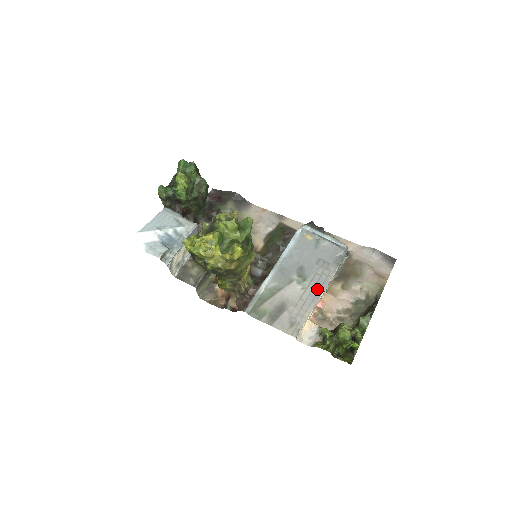
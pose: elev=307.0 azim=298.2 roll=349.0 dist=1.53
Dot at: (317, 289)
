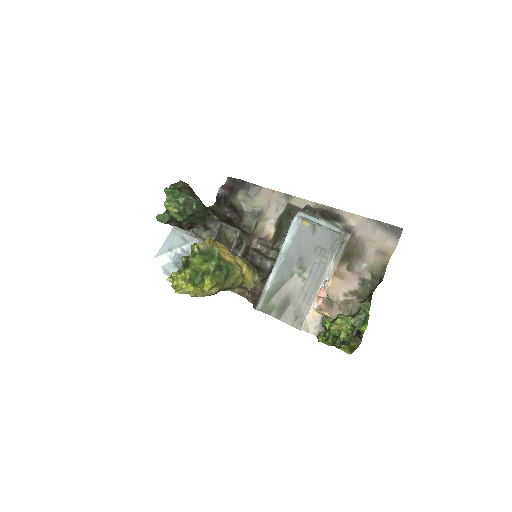
Dot at: (316, 279)
